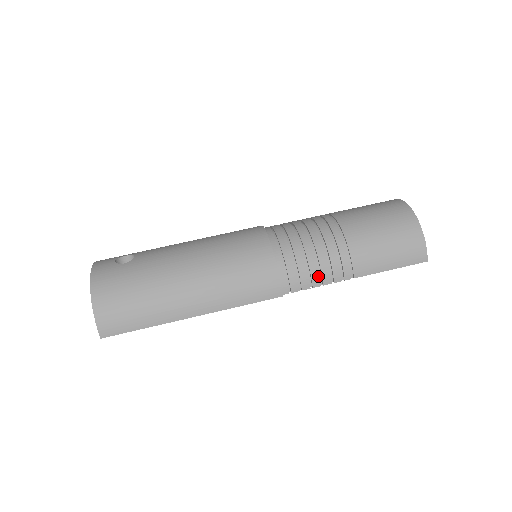
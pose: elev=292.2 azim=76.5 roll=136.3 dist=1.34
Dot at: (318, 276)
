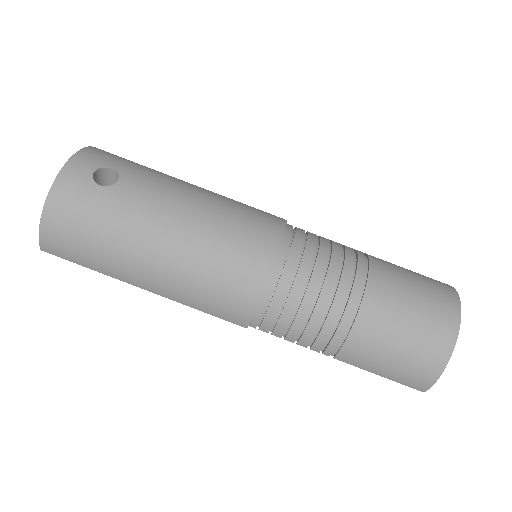
Dot at: (296, 335)
